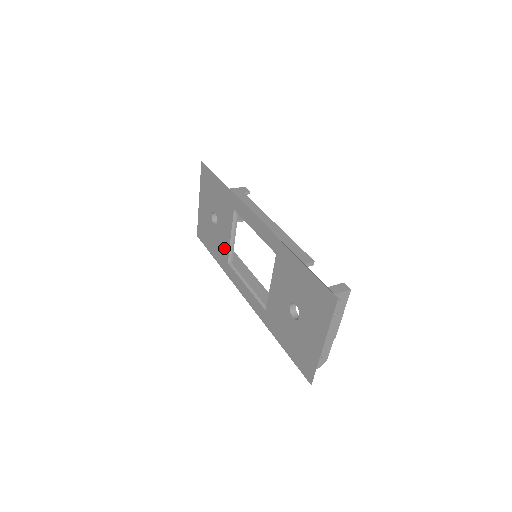
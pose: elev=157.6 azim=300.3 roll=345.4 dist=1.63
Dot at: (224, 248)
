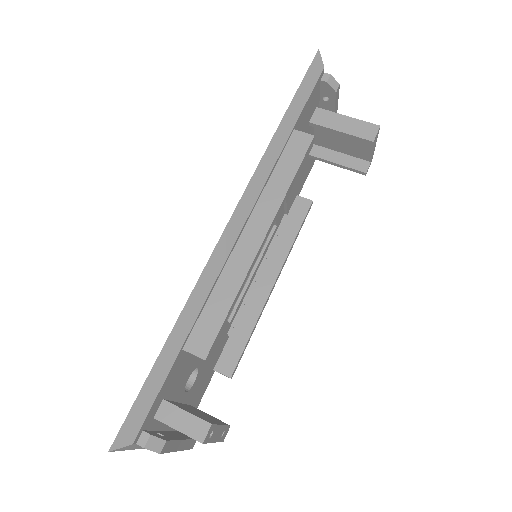
Dot at: occluded
